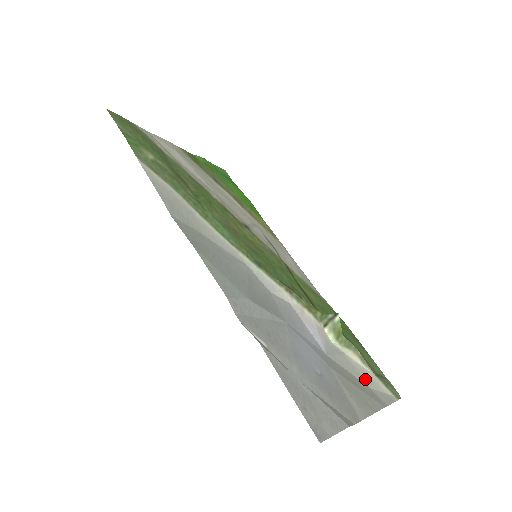
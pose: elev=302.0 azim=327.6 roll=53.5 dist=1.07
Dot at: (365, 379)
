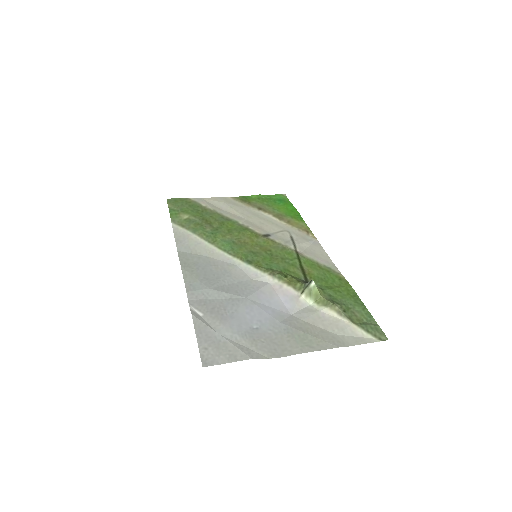
Dot at: (335, 328)
